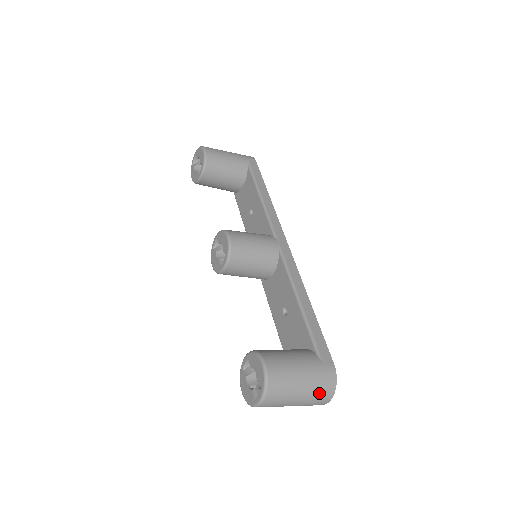
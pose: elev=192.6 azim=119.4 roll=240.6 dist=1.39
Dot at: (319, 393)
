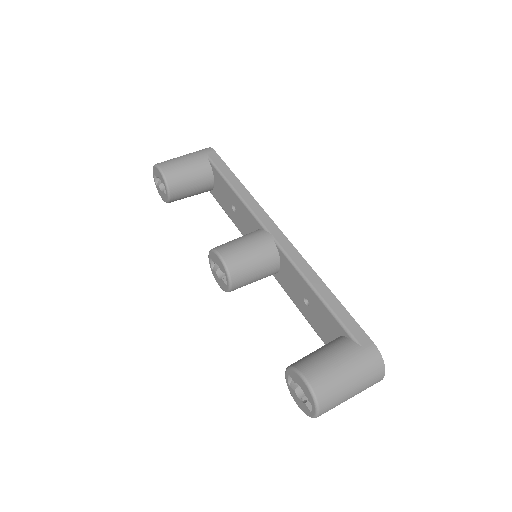
Dot at: (370, 378)
